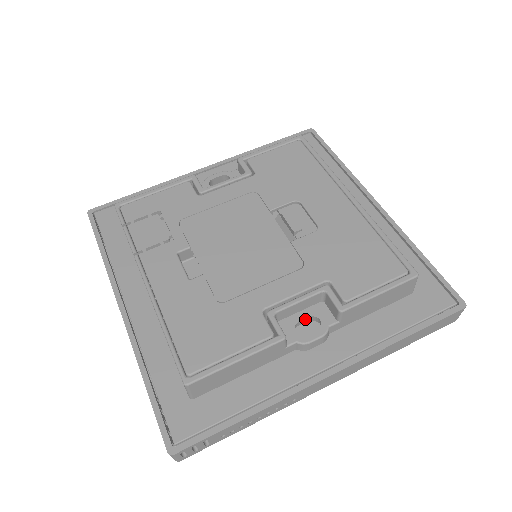
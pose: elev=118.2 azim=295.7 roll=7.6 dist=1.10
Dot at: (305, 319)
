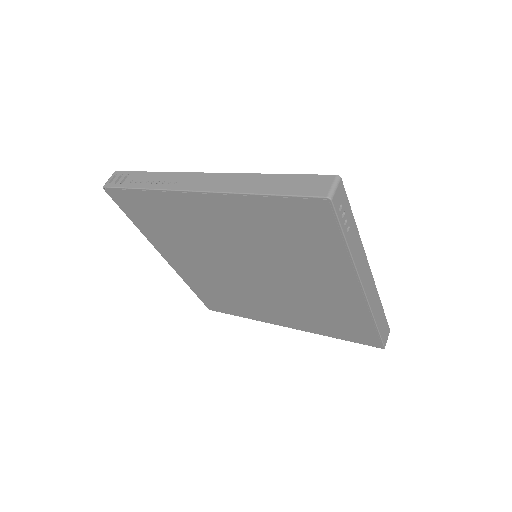
Dot at: occluded
